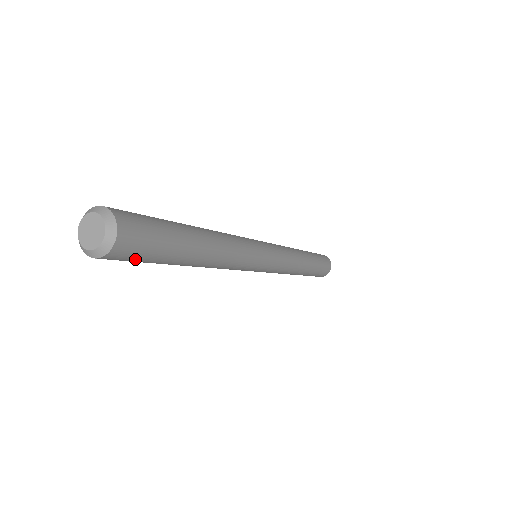
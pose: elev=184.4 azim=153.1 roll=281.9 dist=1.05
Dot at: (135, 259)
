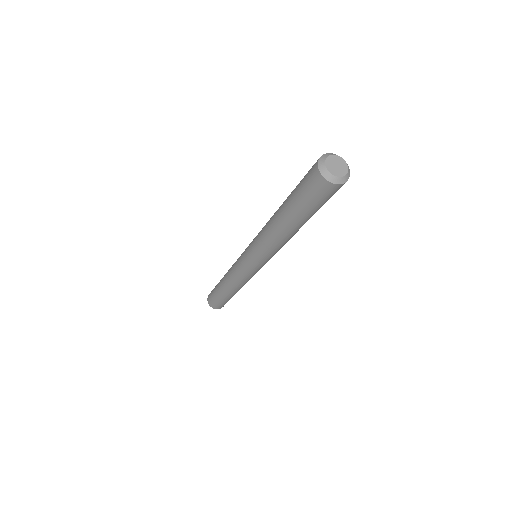
Dot at: occluded
